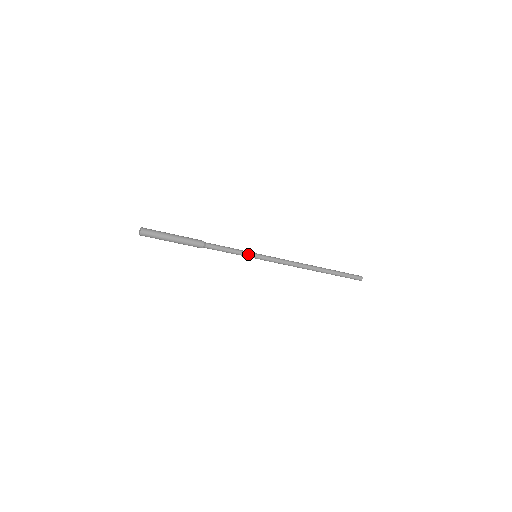
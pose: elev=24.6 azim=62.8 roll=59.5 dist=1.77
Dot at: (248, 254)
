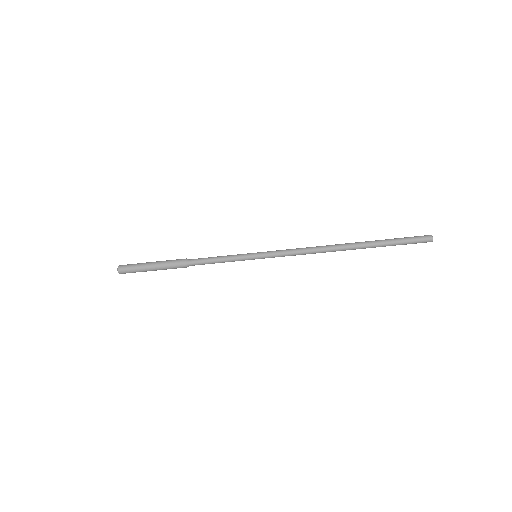
Dot at: (243, 257)
